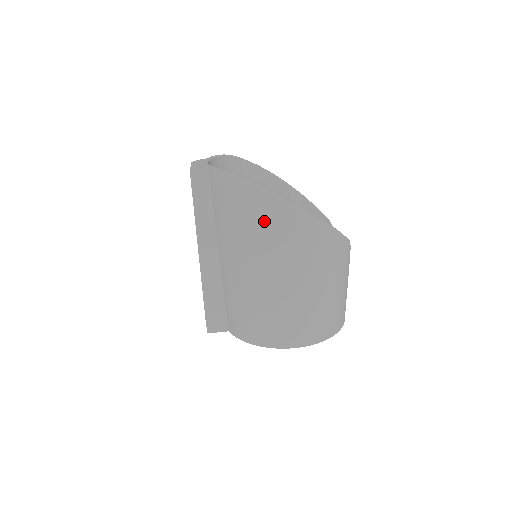
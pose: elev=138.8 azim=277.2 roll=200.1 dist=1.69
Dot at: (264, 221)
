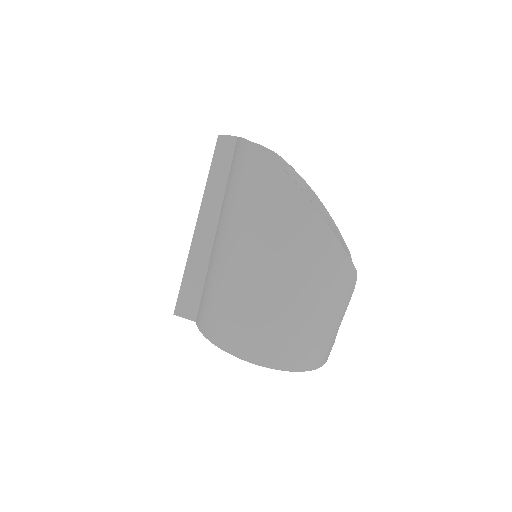
Dot at: (266, 203)
